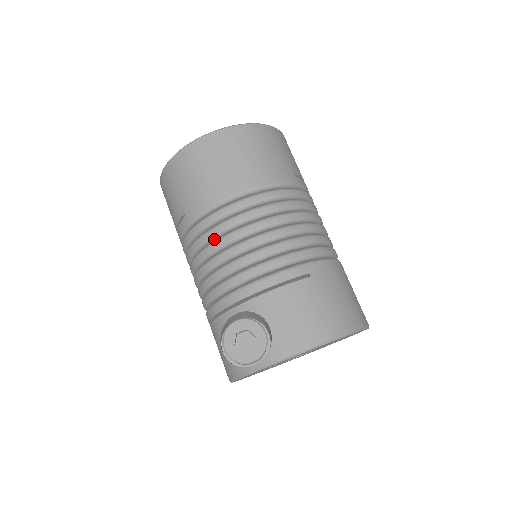
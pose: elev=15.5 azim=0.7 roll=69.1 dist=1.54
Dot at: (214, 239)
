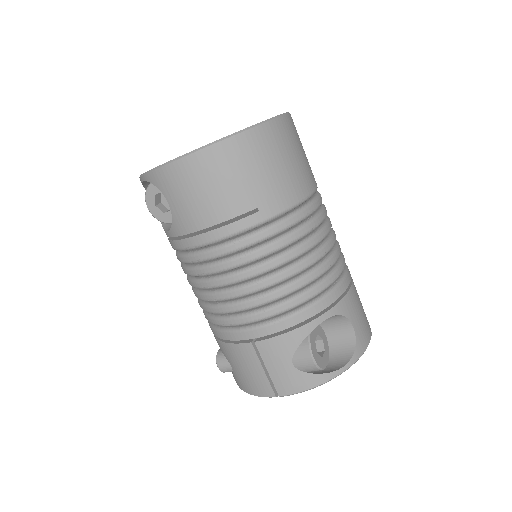
Dot at: (297, 241)
